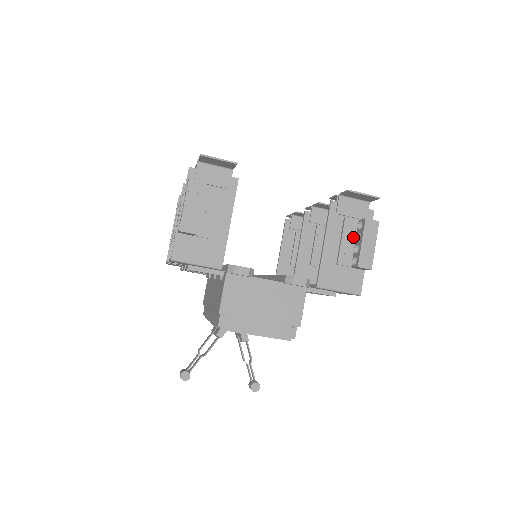
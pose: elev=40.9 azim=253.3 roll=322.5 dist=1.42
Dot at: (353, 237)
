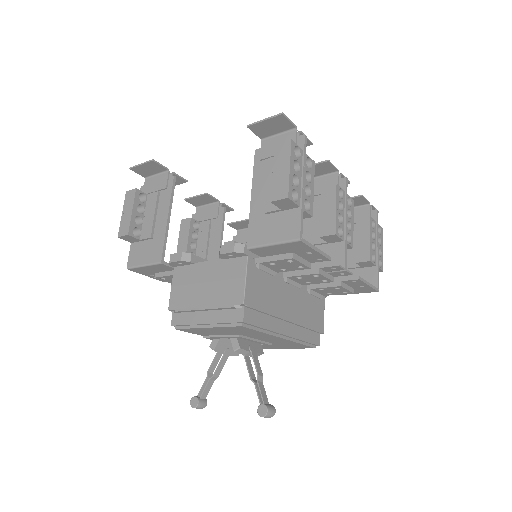
Dot at: occluded
